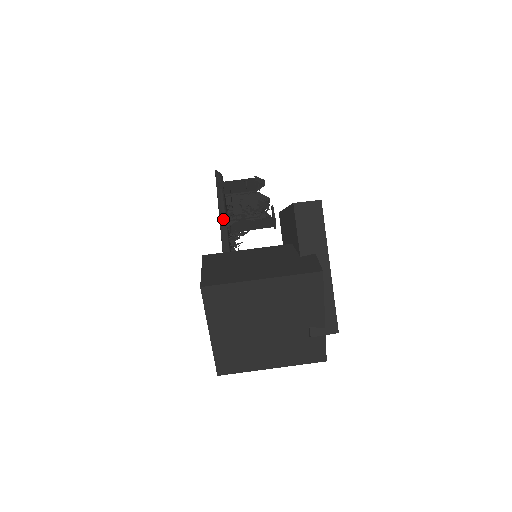
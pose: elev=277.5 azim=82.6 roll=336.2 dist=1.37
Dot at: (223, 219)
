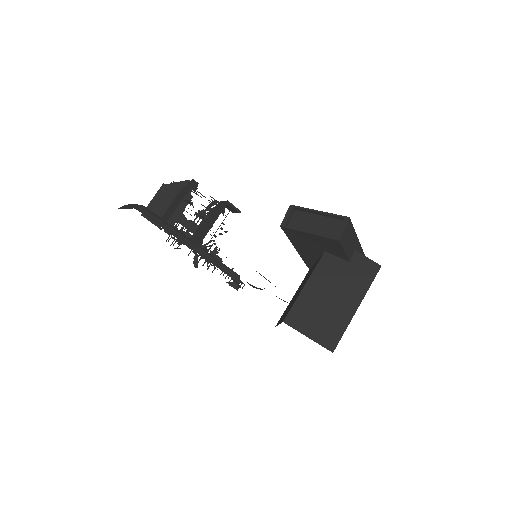
Dot at: (201, 252)
